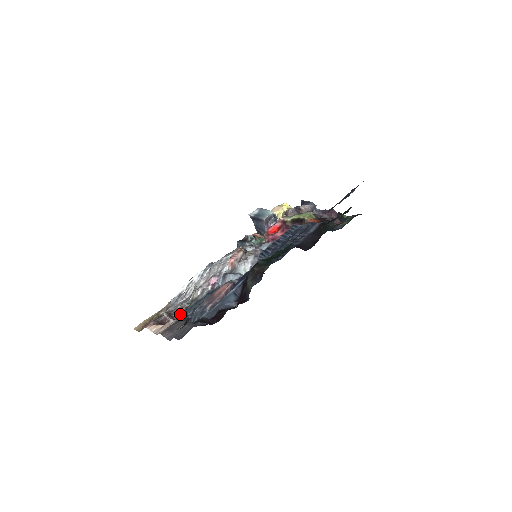
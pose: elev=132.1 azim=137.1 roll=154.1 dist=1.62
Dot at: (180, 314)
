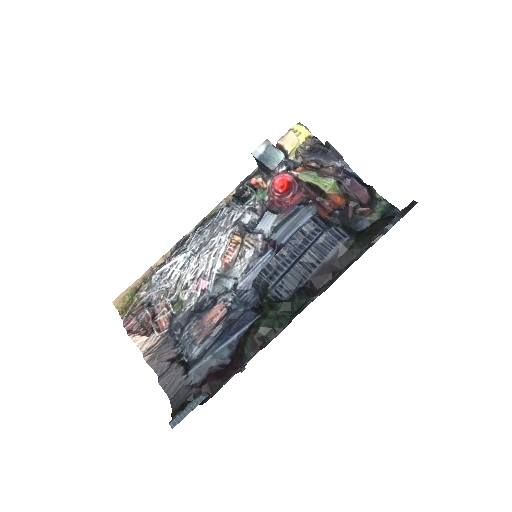
Dot at: (165, 321)
